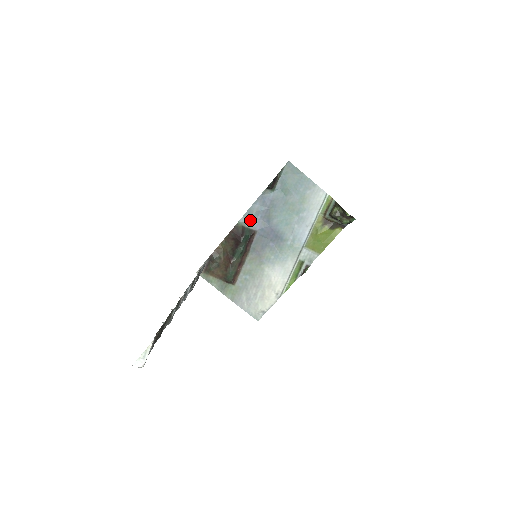
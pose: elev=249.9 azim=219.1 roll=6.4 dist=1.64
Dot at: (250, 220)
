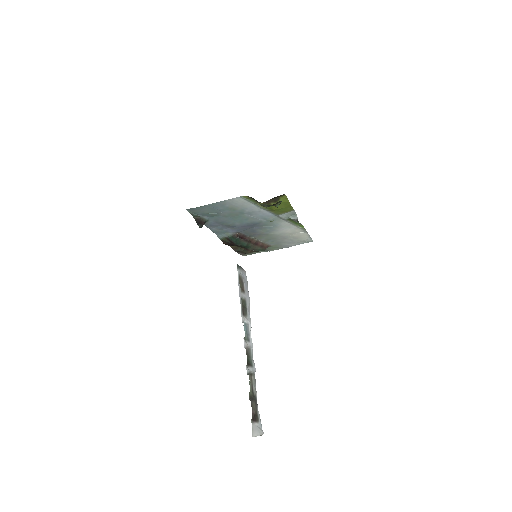
Dot at: (224, 233)
